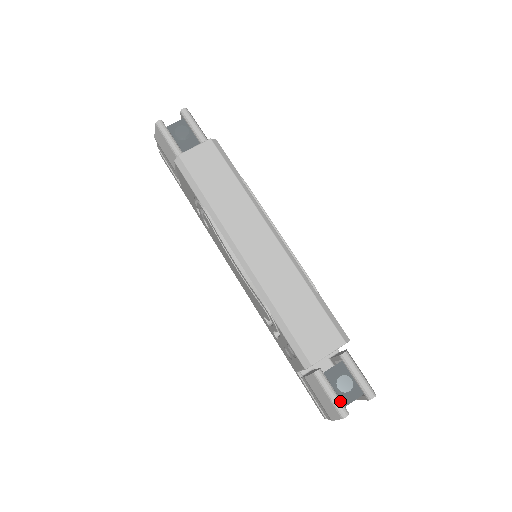
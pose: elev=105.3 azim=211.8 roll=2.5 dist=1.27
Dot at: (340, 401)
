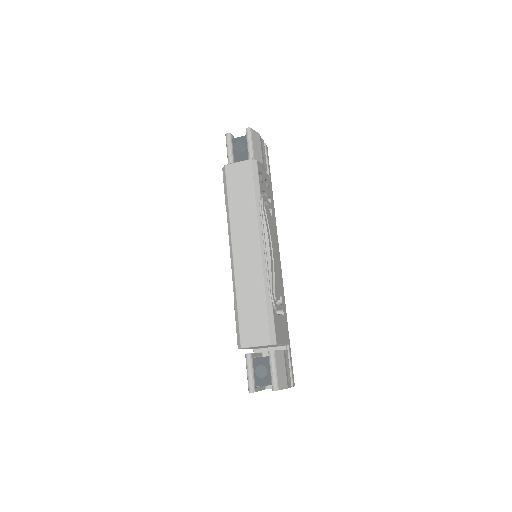
Dot at: (252, 381)
